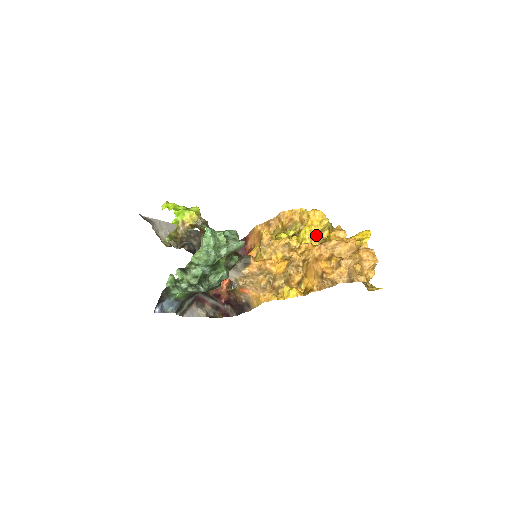
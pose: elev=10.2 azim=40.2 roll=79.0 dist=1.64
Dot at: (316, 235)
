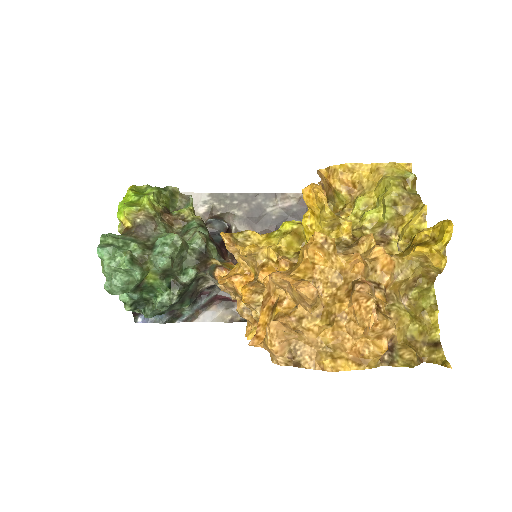
Dot at: (325, 233)
